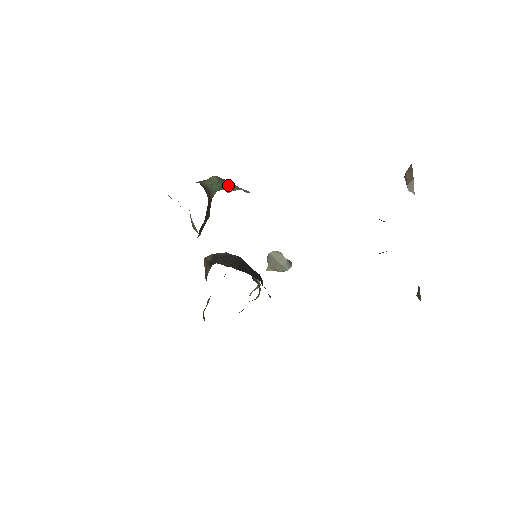
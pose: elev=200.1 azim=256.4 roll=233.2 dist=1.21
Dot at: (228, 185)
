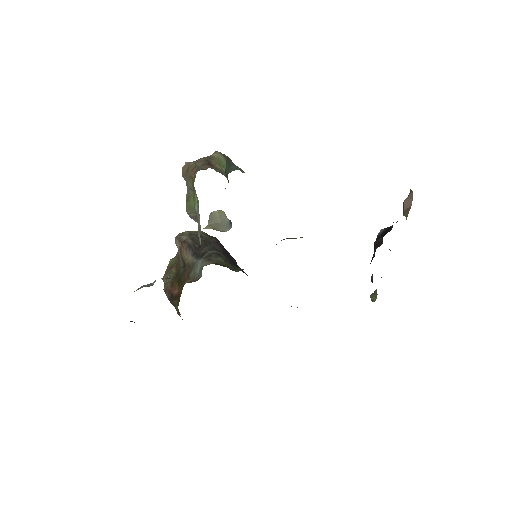
Dot at: (231, 165)
